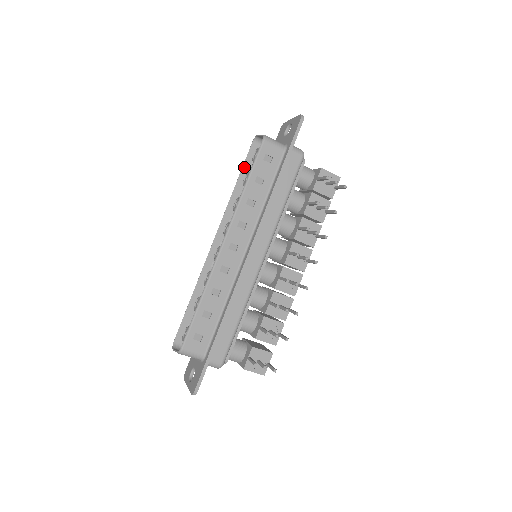
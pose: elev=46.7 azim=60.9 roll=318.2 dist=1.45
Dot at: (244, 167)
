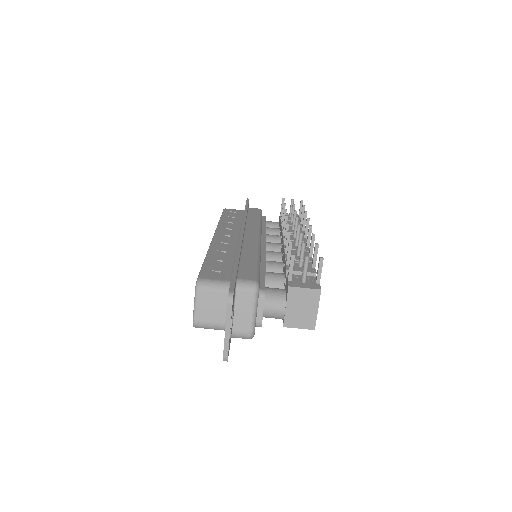
Dot at: occluded
